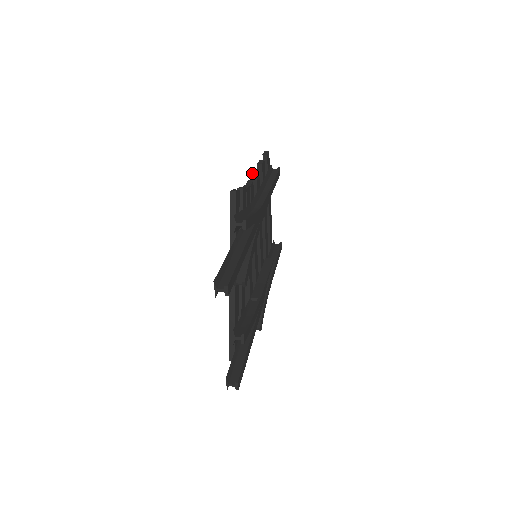
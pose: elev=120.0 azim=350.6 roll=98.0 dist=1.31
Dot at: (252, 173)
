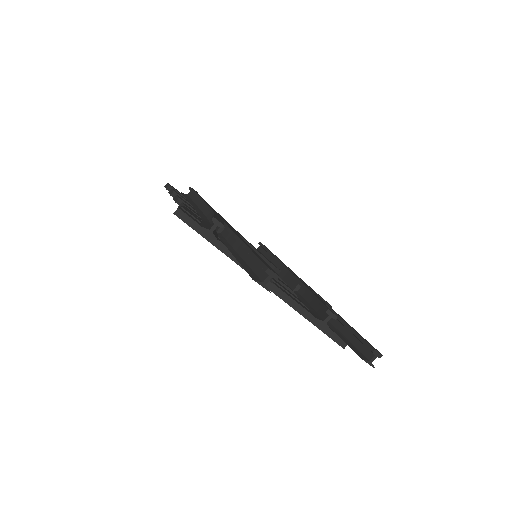
Dot at: (175, 201)
